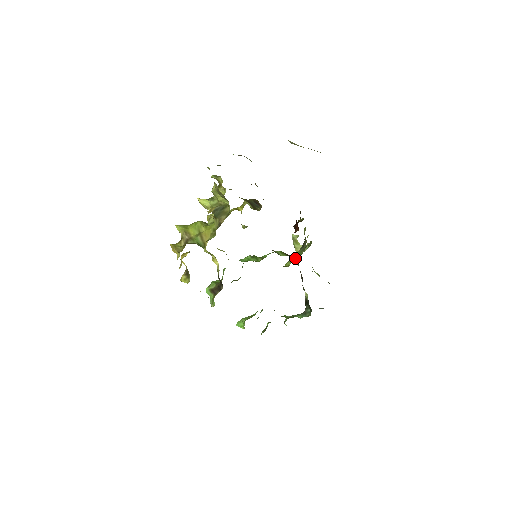
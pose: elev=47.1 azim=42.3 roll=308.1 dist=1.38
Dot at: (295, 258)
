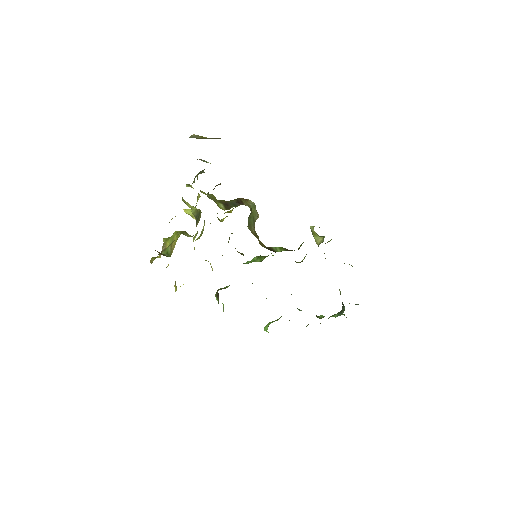
Dot at: occluded
